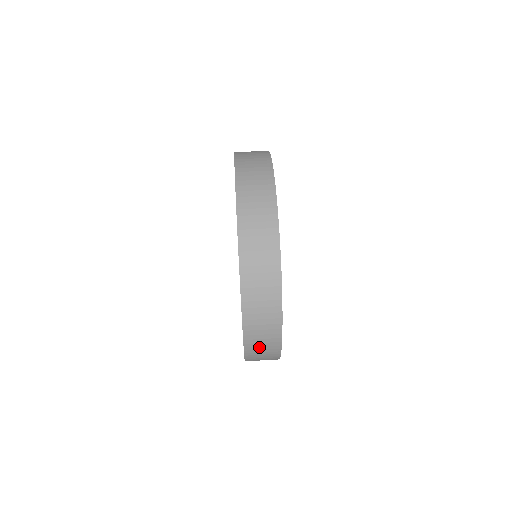
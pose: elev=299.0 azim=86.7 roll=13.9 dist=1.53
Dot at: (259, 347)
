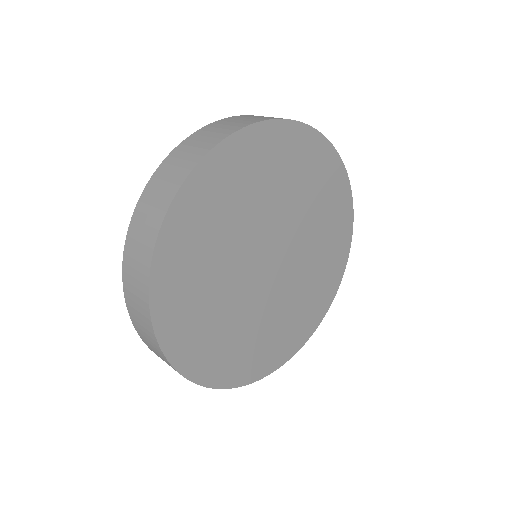
Dot at: (153, 349)
